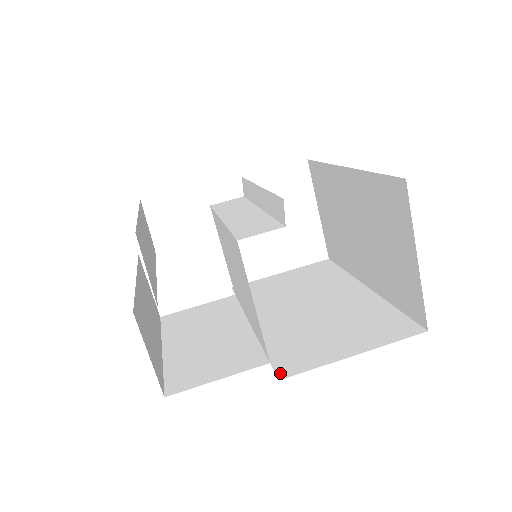
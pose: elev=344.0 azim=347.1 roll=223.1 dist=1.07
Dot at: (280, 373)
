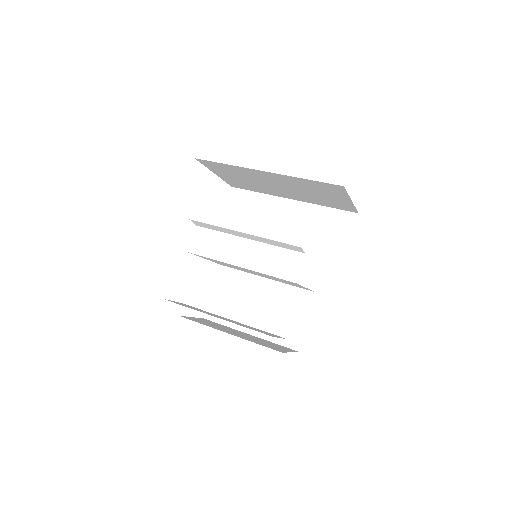
Dot at: (329, 294)
